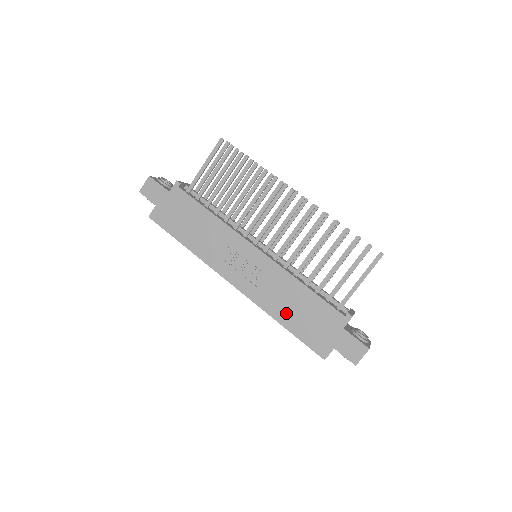
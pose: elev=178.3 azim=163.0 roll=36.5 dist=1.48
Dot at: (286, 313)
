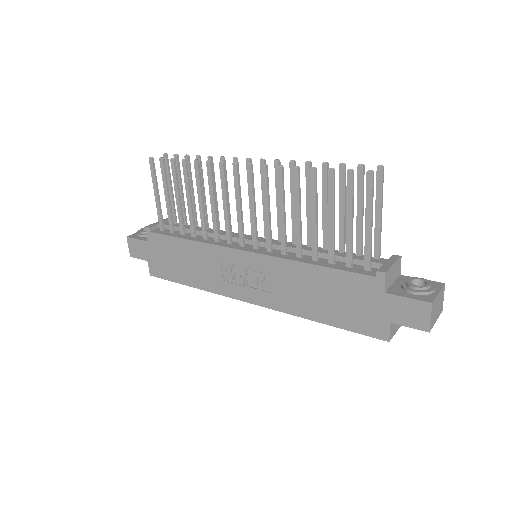
Dot at: (314, 306)
